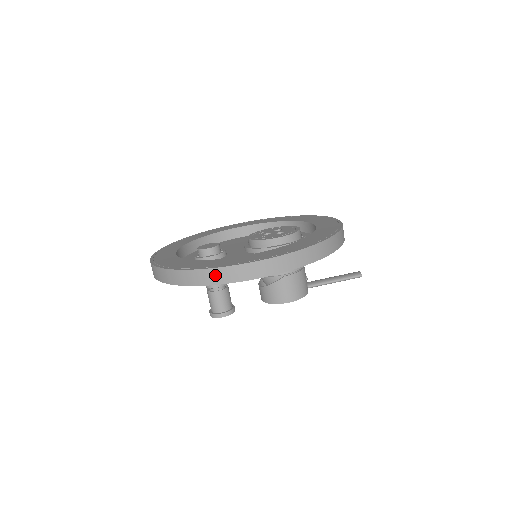
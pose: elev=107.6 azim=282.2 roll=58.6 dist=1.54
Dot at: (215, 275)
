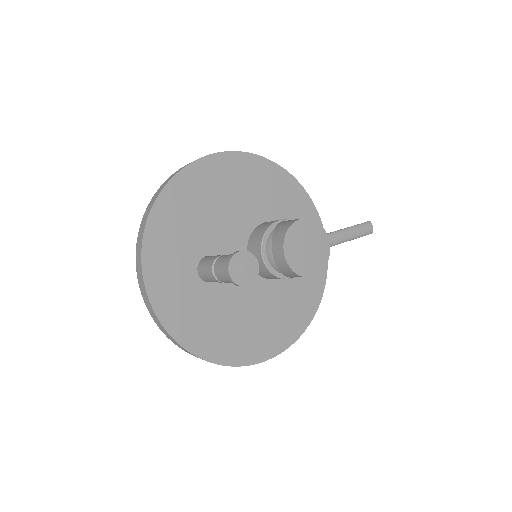
Dot at: occluded
